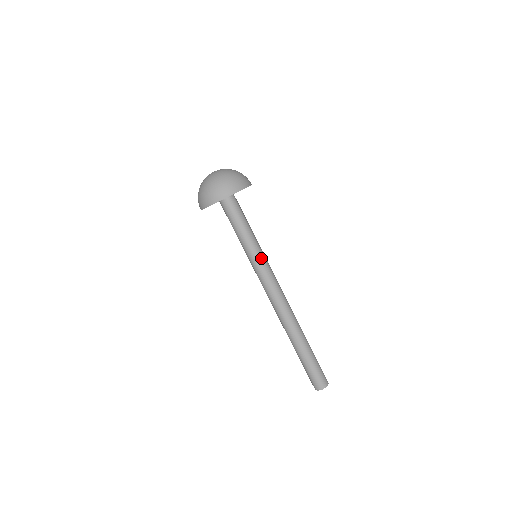
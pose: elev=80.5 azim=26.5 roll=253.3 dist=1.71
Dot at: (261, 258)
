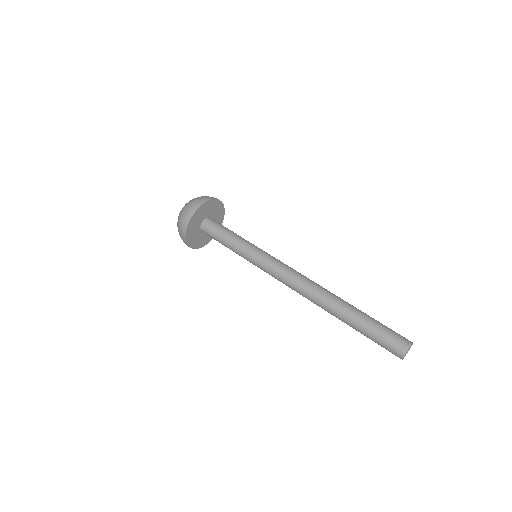
Dot at: (258, 253)
